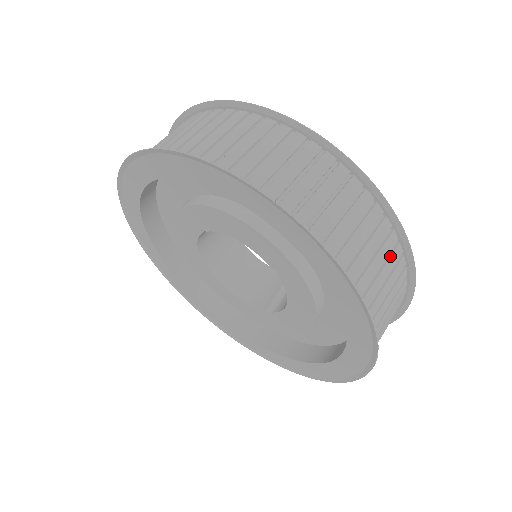
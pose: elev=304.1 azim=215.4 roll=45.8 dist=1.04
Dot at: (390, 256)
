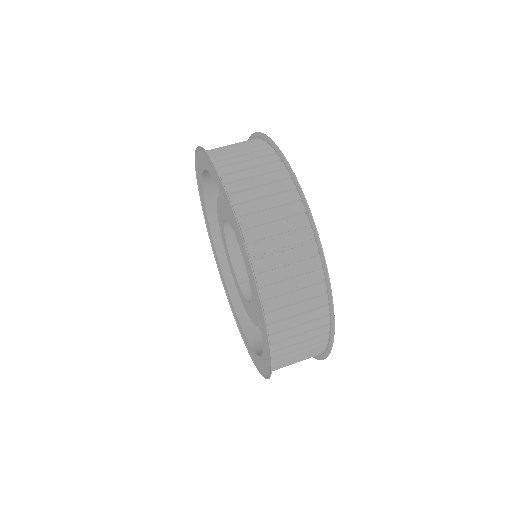
Dot at: (310, 357)
